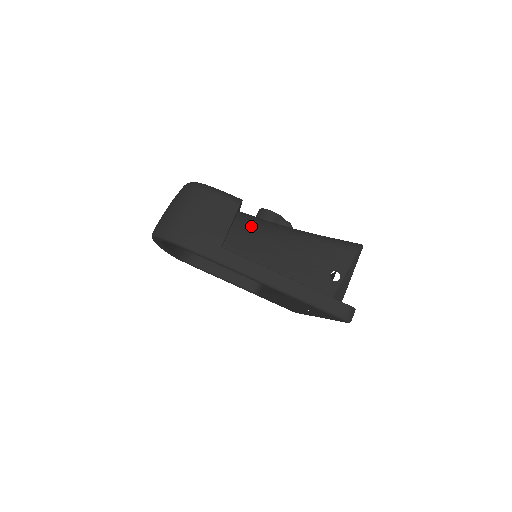
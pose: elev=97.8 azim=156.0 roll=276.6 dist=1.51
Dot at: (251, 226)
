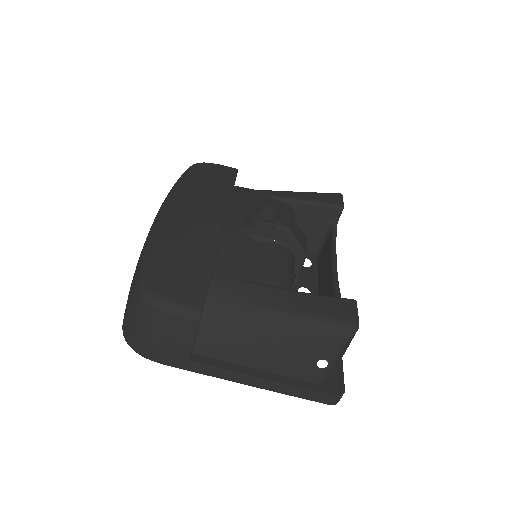
Dot at: (222, 317)
